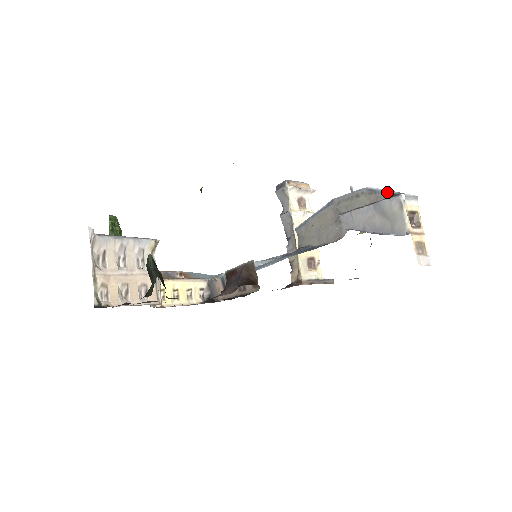
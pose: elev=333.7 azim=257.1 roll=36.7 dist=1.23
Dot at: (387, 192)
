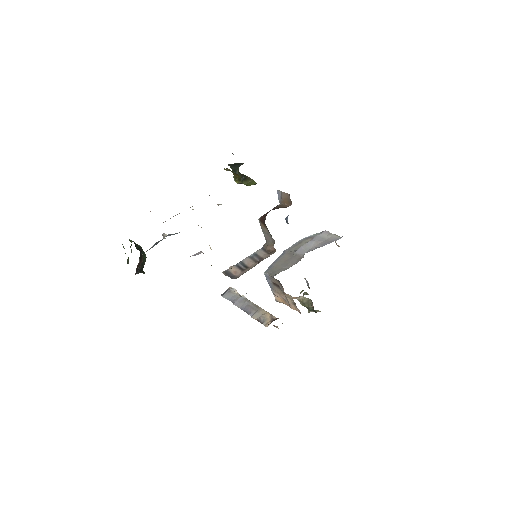
Dot at: (317, 234)
